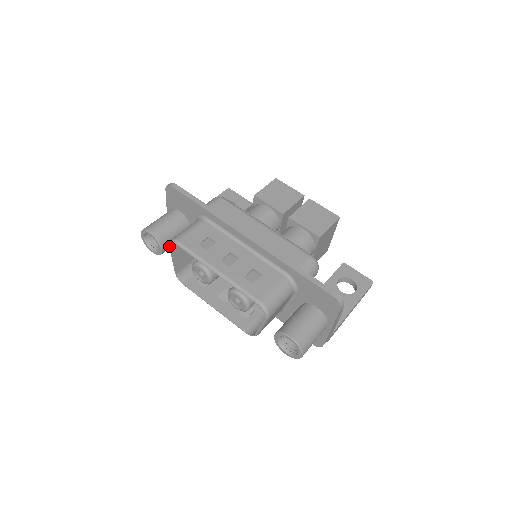
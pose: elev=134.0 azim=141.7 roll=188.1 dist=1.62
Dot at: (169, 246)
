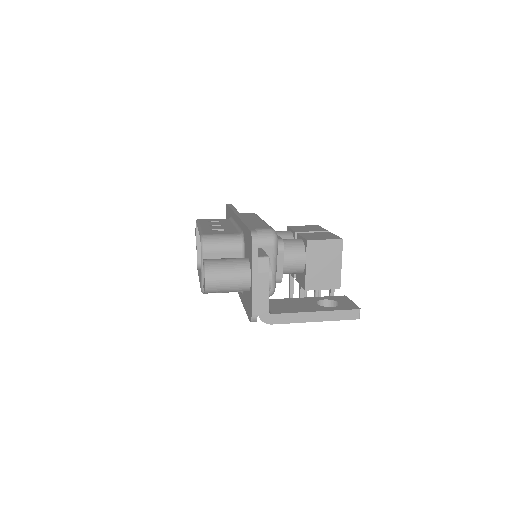
Dot at: (196, 228)
